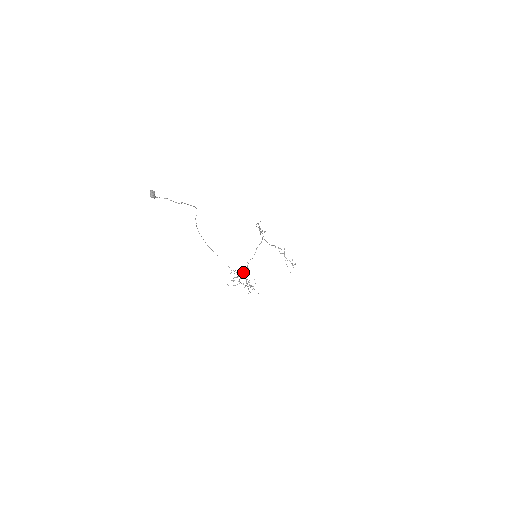
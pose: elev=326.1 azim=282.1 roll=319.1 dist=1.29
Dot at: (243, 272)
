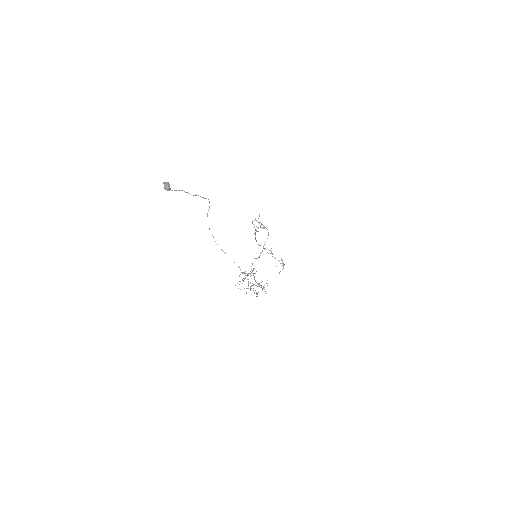
Dot at: (252, 273)
